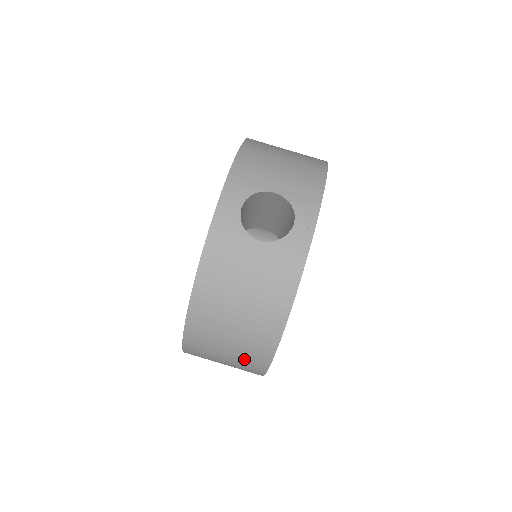
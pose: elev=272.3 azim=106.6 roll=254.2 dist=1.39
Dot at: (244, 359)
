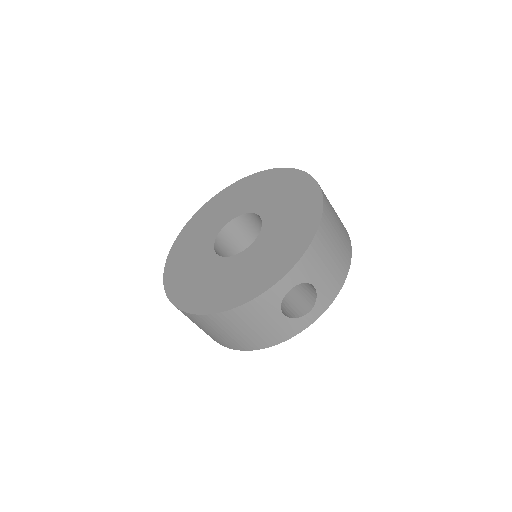
Dot at: (209, 335)
